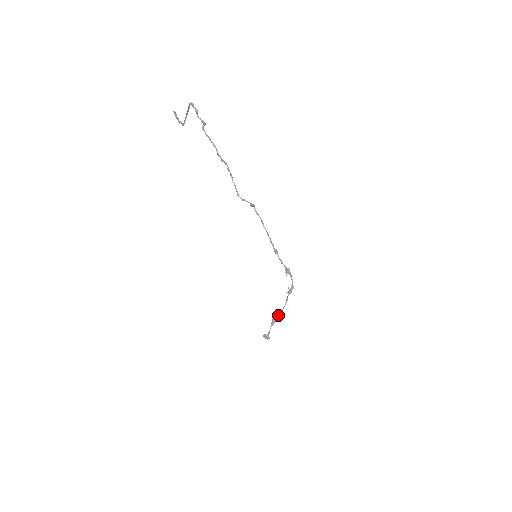
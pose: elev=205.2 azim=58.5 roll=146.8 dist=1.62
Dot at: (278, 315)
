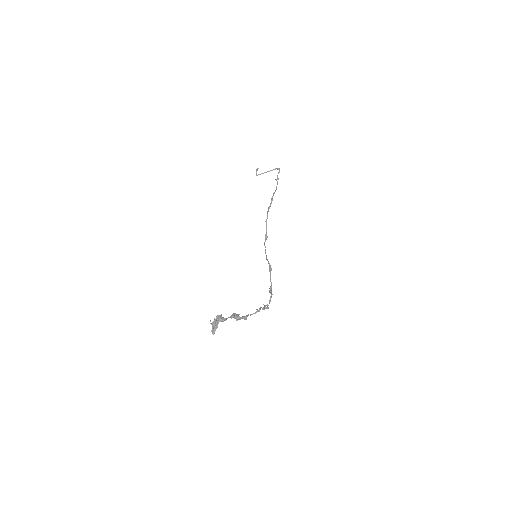
Dot at: (241, 317)
